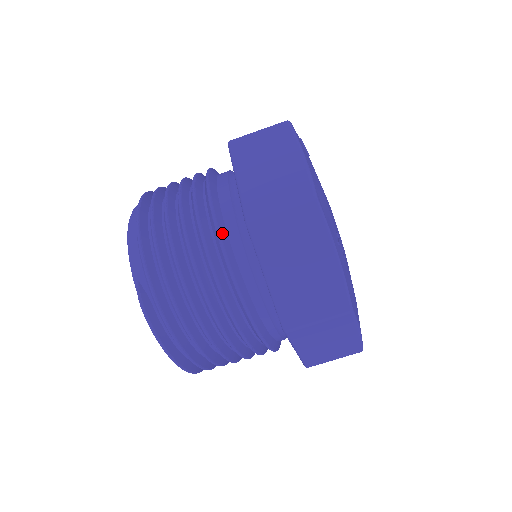
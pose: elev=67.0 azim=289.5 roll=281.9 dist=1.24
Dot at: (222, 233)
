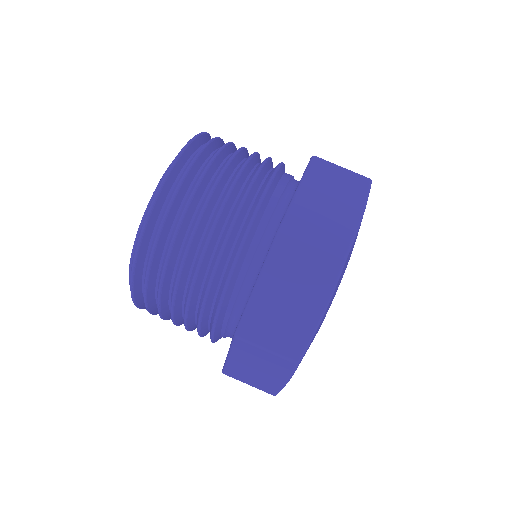
Dot at: occluded
